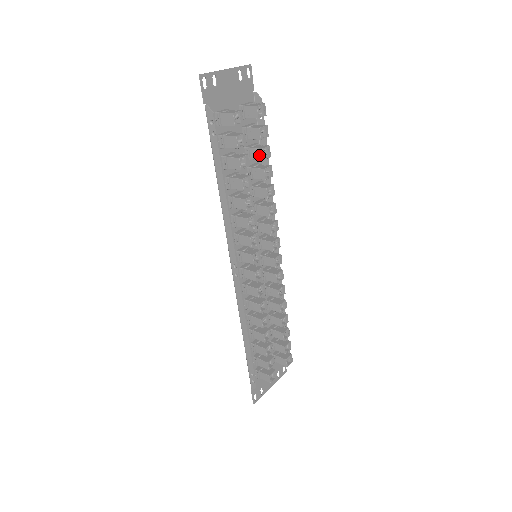
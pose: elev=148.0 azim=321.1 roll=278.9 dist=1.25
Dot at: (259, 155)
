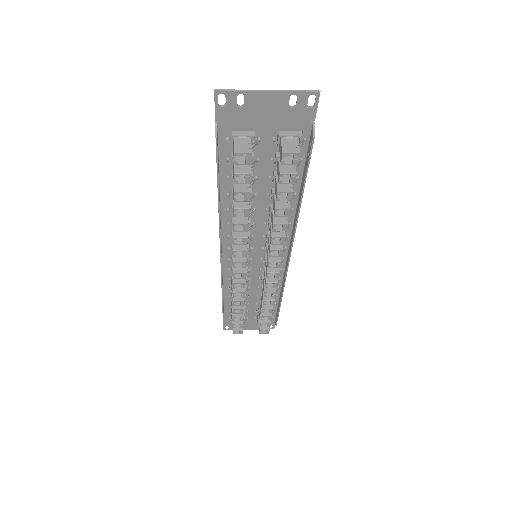
Dot at: (276, 193)
